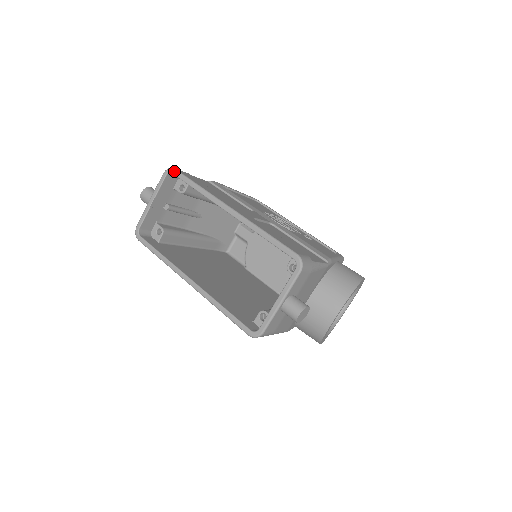
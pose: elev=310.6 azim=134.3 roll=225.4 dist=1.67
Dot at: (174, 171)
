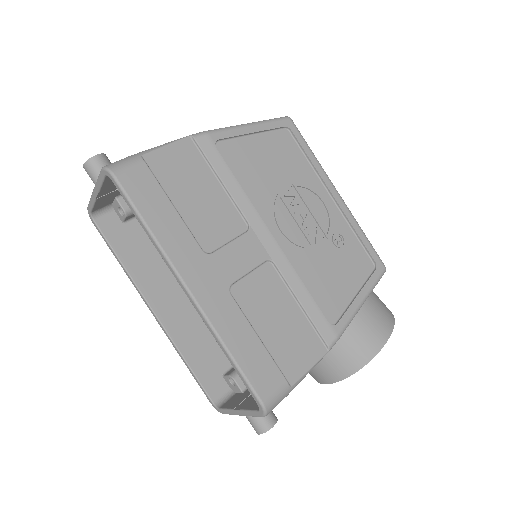
Dot at: (113, 181)
